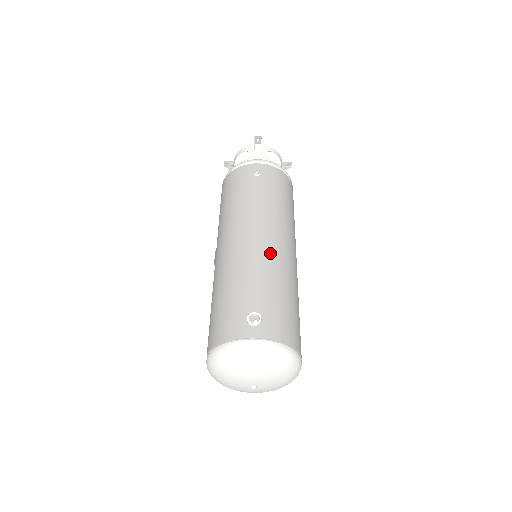
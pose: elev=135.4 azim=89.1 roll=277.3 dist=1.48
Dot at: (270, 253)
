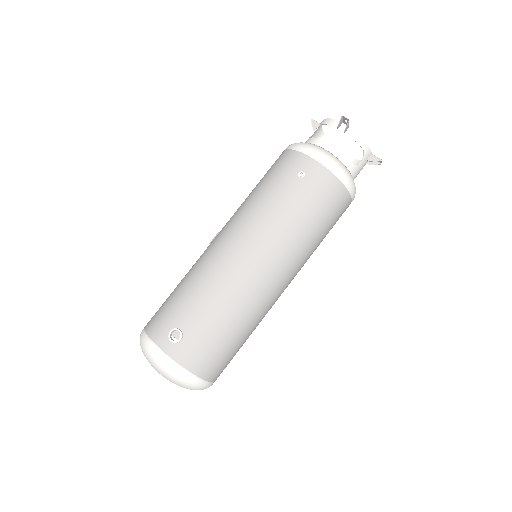
Dot at: (240, 278)
